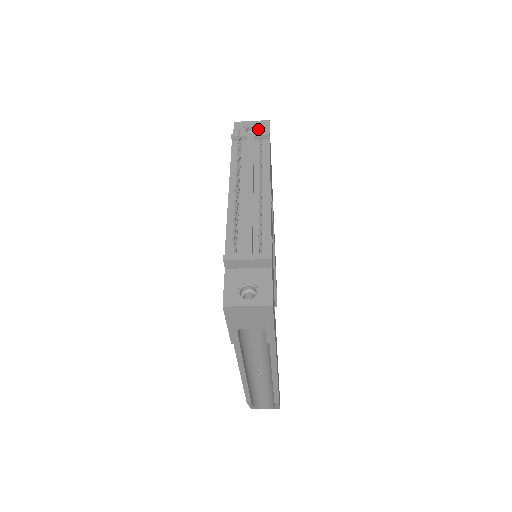
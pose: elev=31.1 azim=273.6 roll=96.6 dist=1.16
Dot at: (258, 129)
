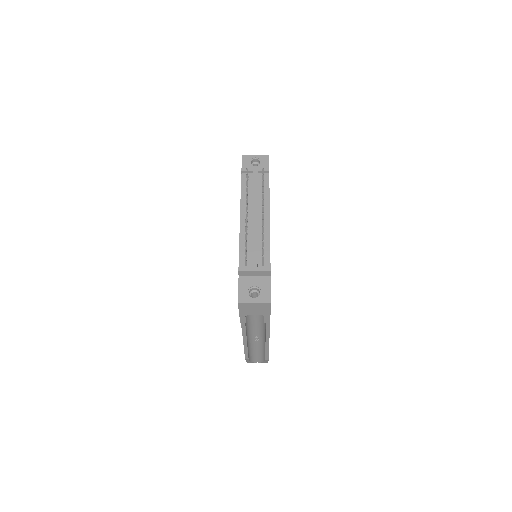
Dot at: (260, 162)
